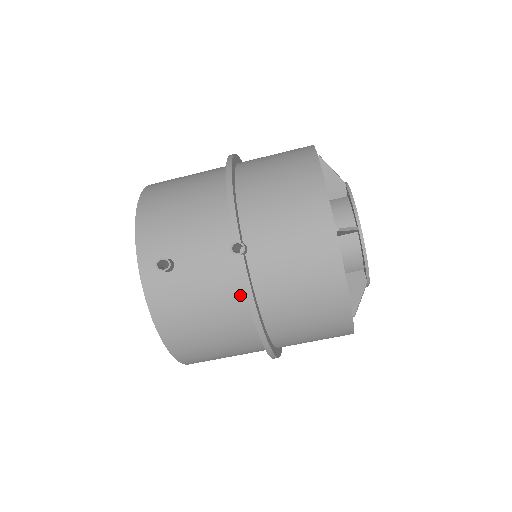
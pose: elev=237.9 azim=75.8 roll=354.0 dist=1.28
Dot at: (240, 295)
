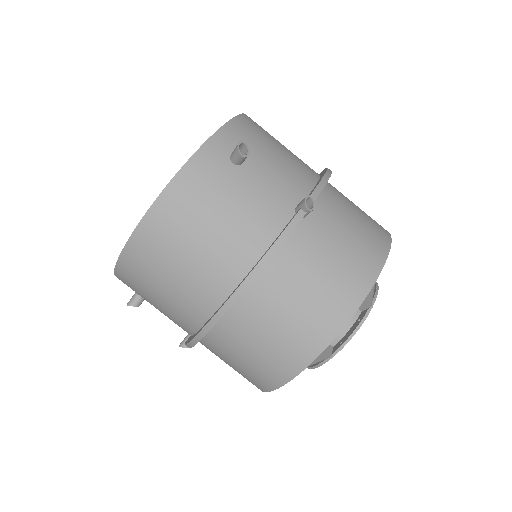
Dot at: (264, 239)
